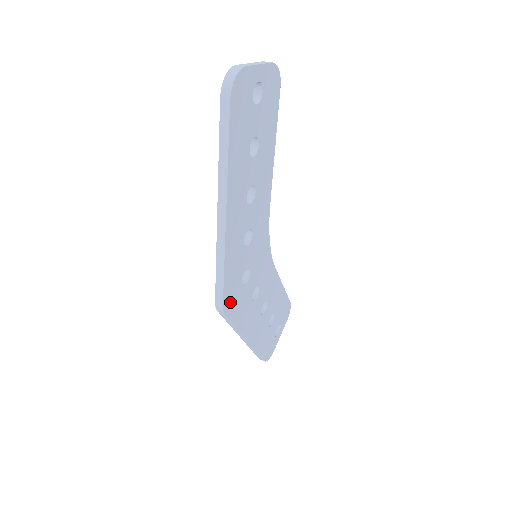
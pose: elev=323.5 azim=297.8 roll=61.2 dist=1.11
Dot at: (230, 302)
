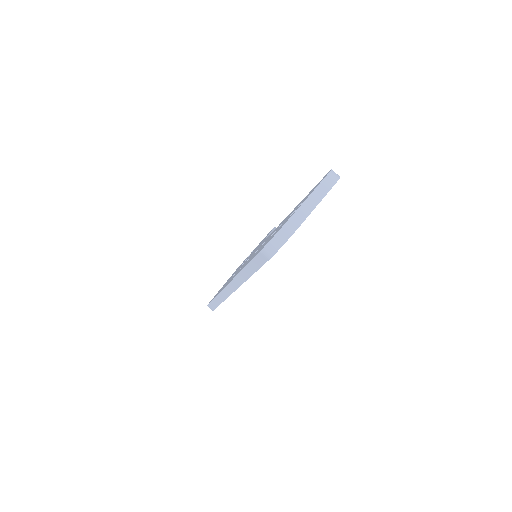
Dot at: occluded
